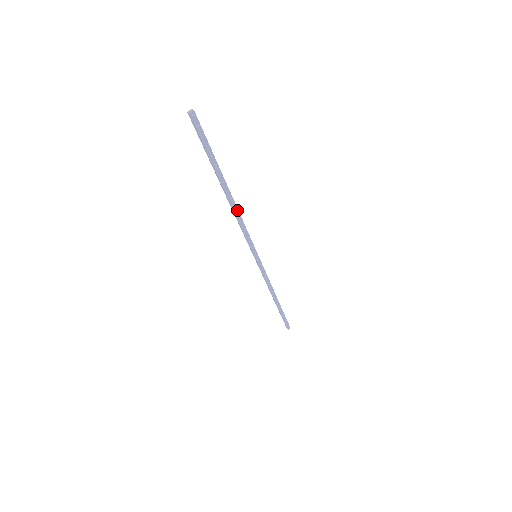
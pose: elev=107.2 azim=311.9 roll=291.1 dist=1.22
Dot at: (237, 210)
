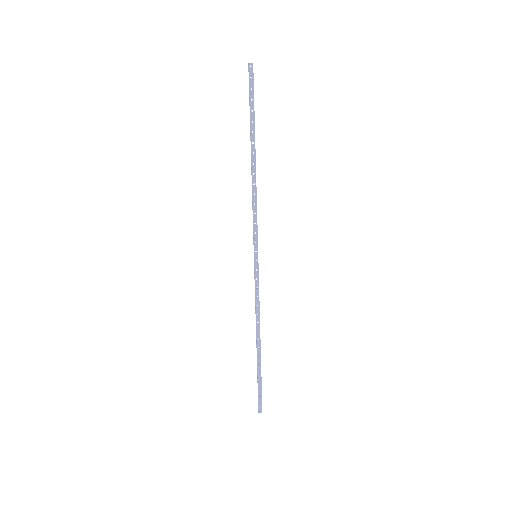
Dot at: (255, 182)
